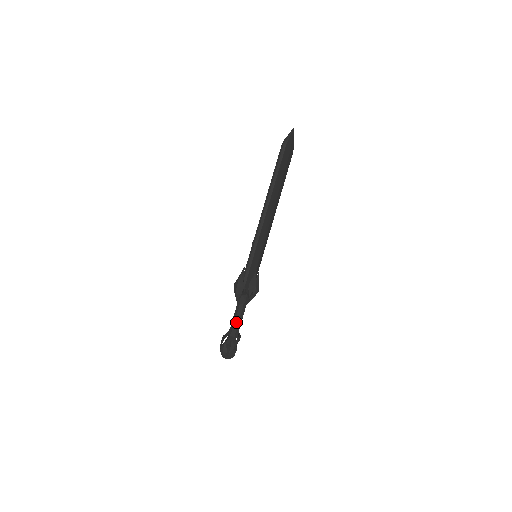
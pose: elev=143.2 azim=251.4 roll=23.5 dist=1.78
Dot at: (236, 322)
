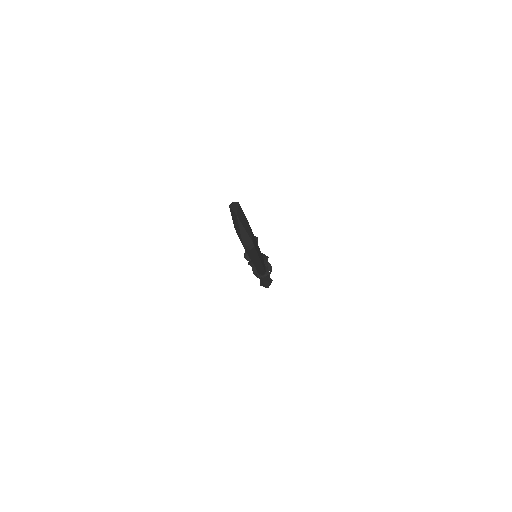
Dot at: occluded
